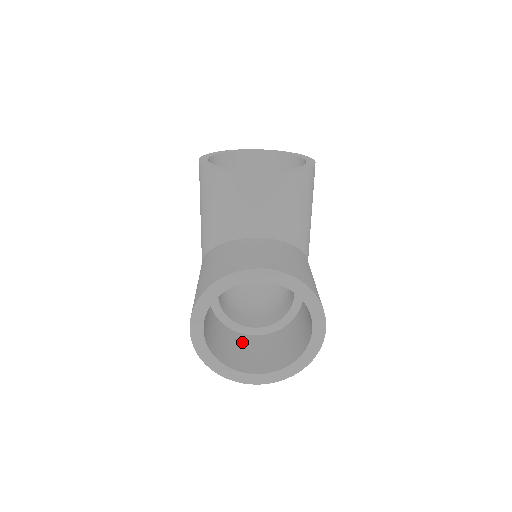
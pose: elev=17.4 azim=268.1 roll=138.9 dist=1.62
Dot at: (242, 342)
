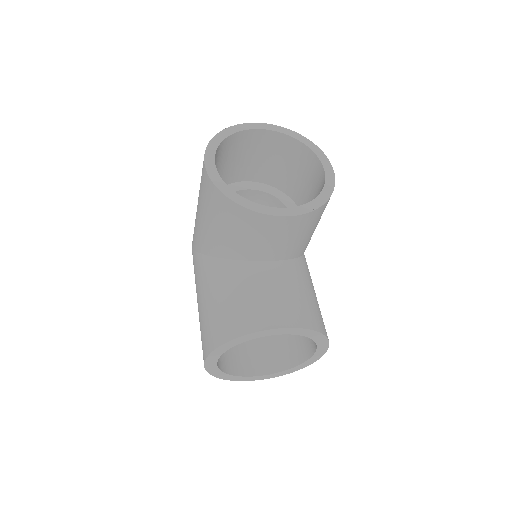
Dot at: occluded
